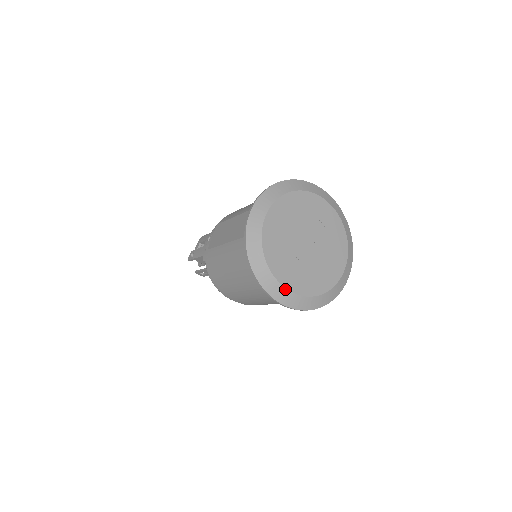
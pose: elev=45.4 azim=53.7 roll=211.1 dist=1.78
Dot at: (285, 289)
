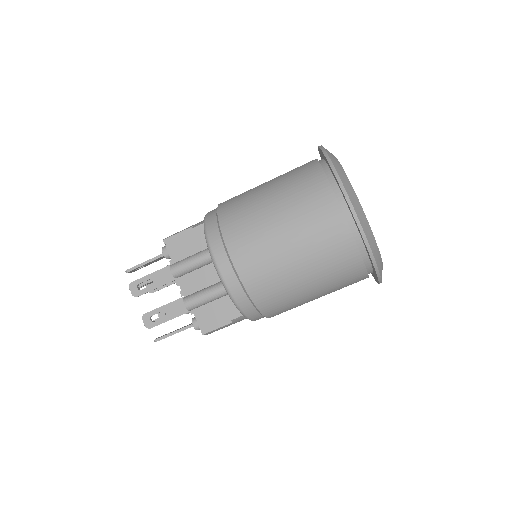
Dot at: (356, 196)
